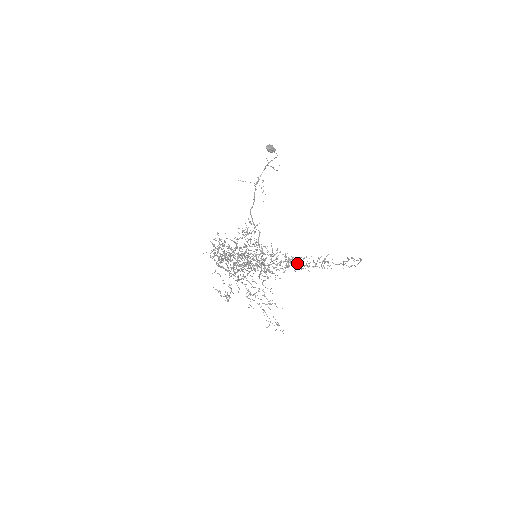
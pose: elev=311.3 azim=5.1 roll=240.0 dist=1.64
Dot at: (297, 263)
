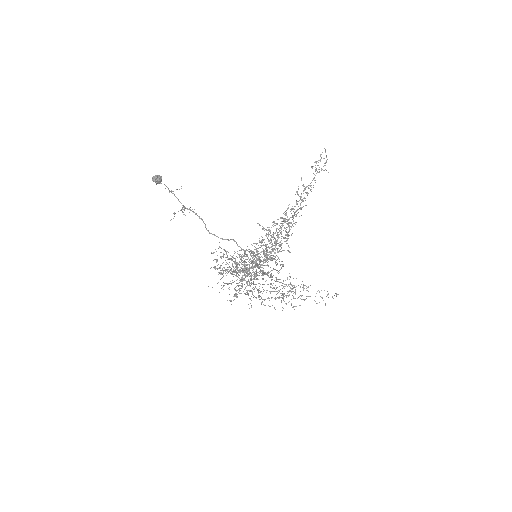
Dot at: occluded
